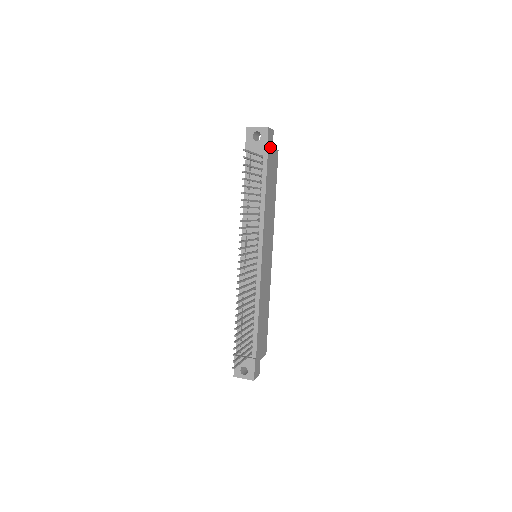
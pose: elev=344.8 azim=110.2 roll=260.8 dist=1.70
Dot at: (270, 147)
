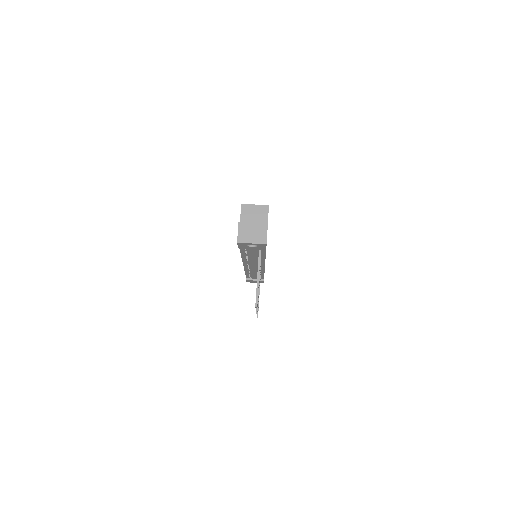
Dot at: occluded
